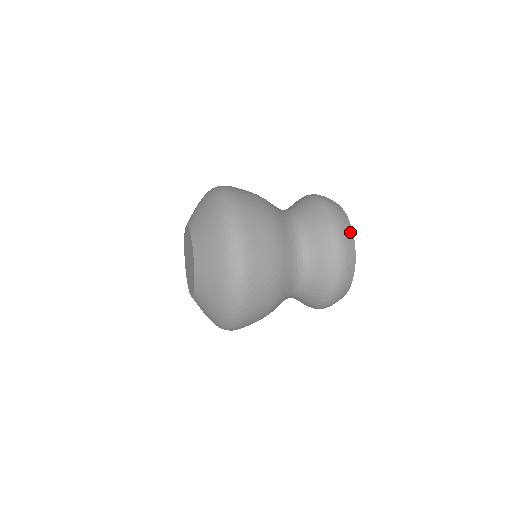
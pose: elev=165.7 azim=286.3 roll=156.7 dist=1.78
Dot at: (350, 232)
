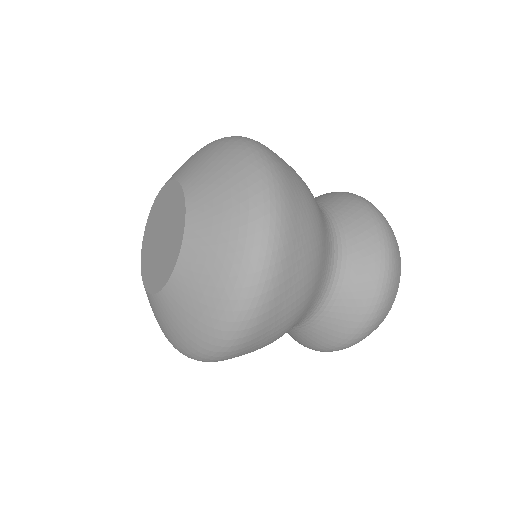
Dot at: occluded
